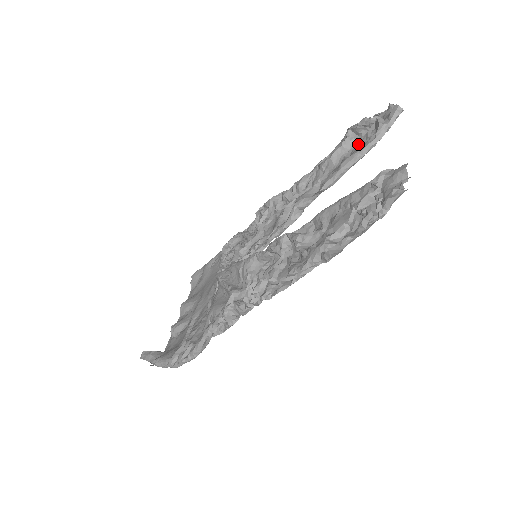
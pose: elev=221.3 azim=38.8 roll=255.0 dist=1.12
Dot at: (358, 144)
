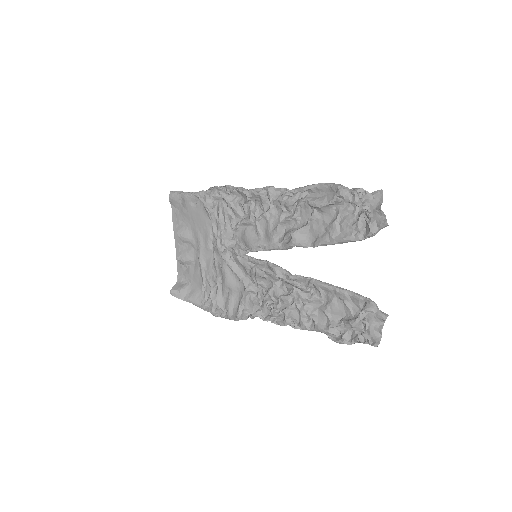
Dot at: (348, 219)
